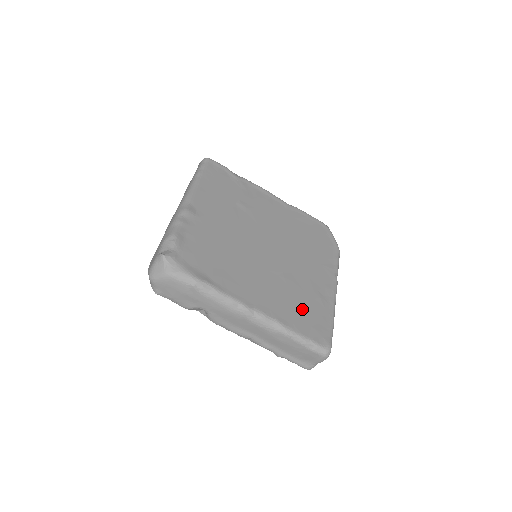
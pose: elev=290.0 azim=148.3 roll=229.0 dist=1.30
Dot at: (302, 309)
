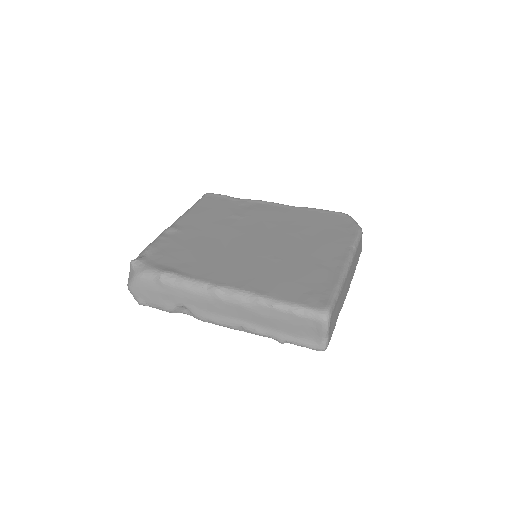
Dot at: (292, 280)
